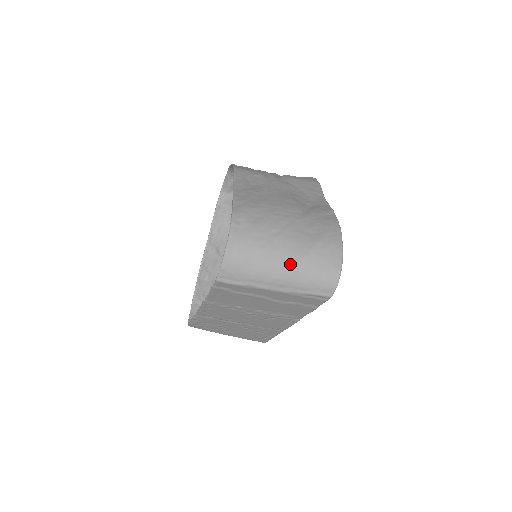
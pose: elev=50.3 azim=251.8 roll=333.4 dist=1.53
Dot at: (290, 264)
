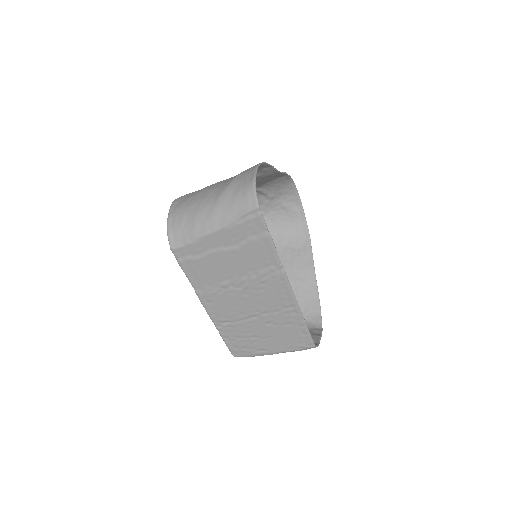
Dot at: (215, 201)
